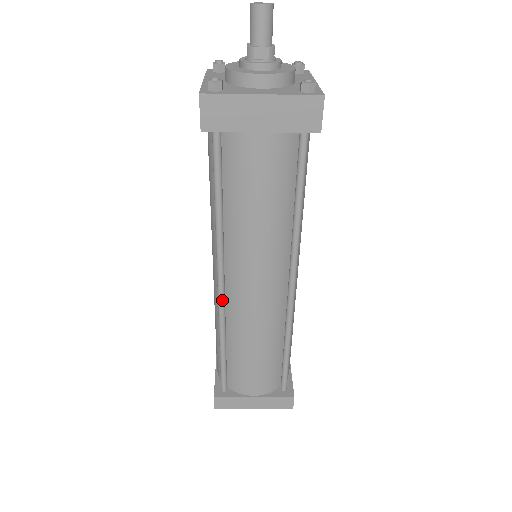
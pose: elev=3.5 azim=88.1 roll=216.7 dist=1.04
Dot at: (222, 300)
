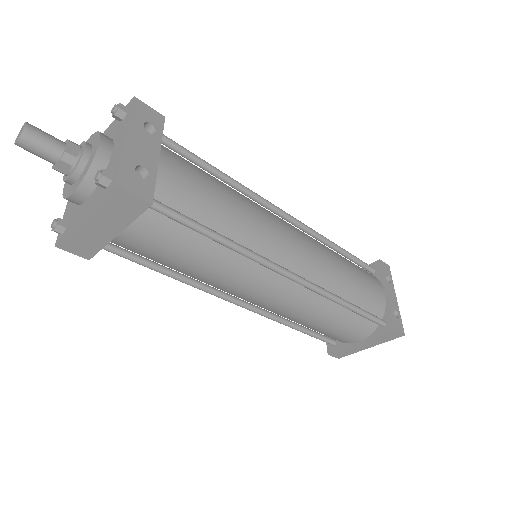
Dot at: (253, 311)
